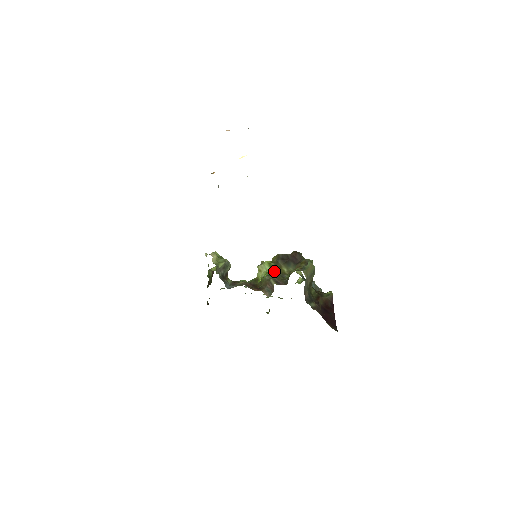
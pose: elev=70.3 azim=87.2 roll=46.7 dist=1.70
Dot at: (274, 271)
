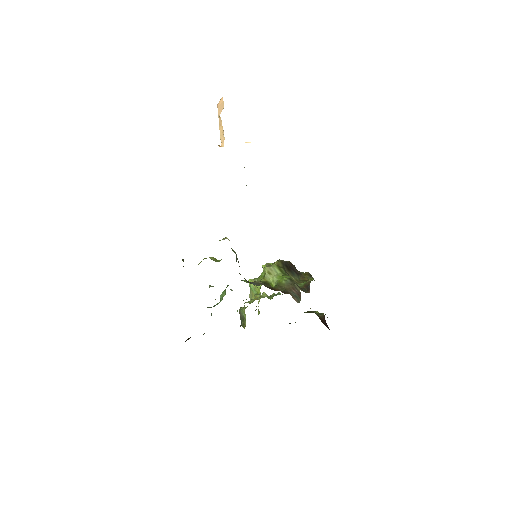
Dot at: occluded
